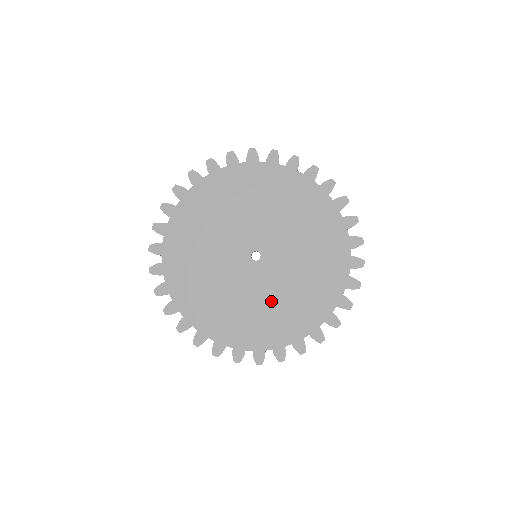
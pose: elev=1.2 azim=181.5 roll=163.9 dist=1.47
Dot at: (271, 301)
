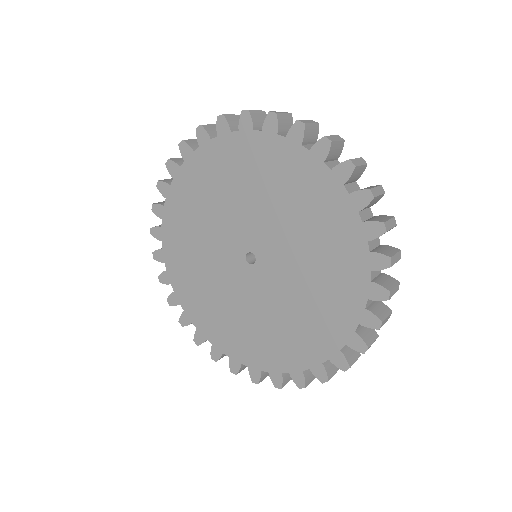
Dot at: (220, 294)
